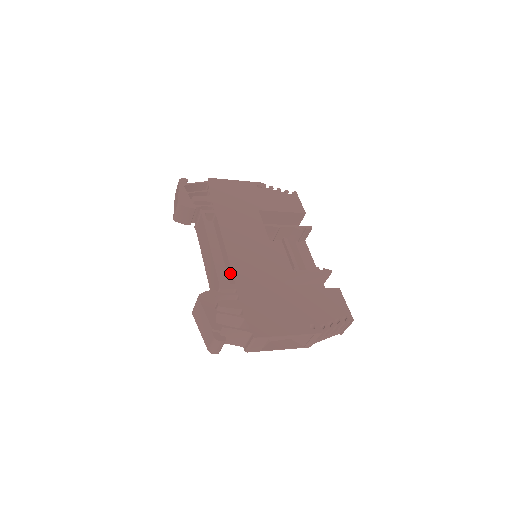
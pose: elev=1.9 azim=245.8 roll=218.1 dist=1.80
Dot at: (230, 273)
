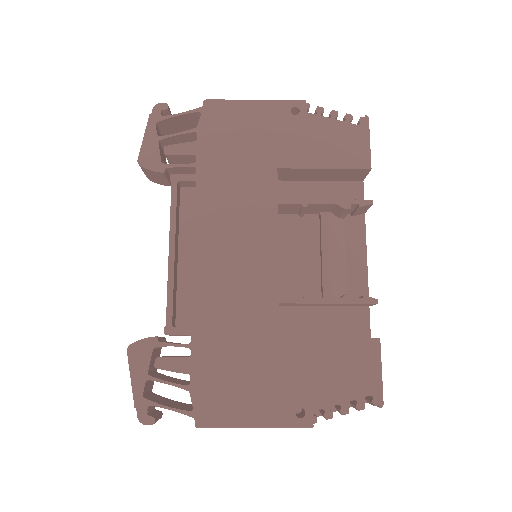
Dot at: (193, 301)
